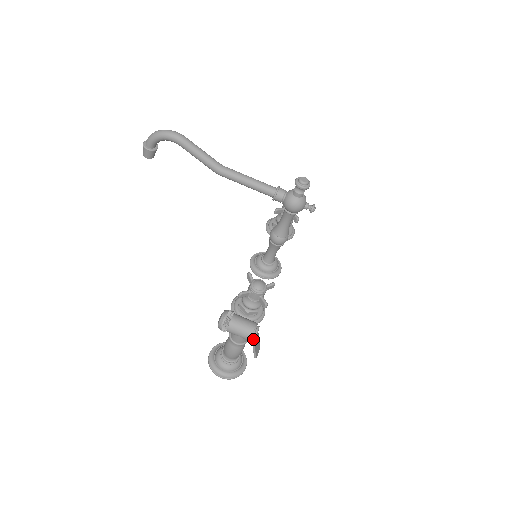
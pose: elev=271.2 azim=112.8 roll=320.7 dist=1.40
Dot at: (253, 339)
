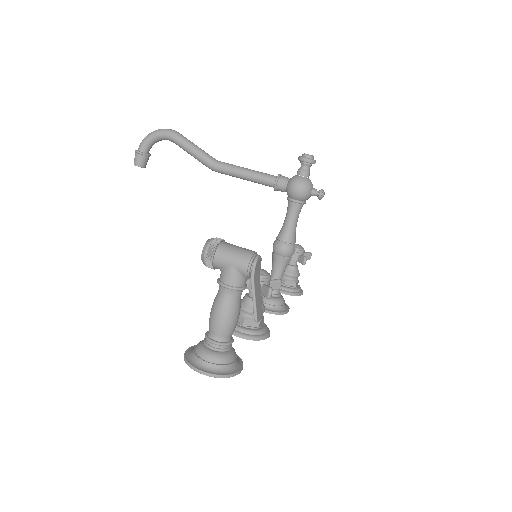
Dot at: (252, 270)
